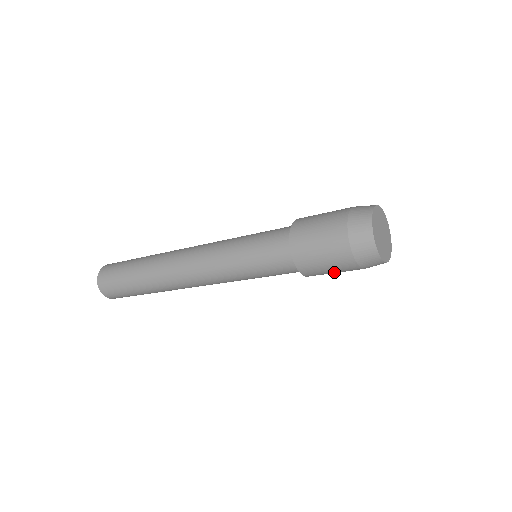
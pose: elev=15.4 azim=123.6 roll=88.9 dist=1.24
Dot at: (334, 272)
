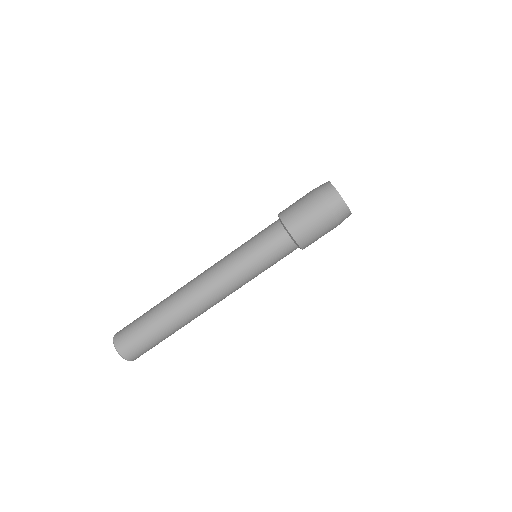
Dot at: (314, 225)
